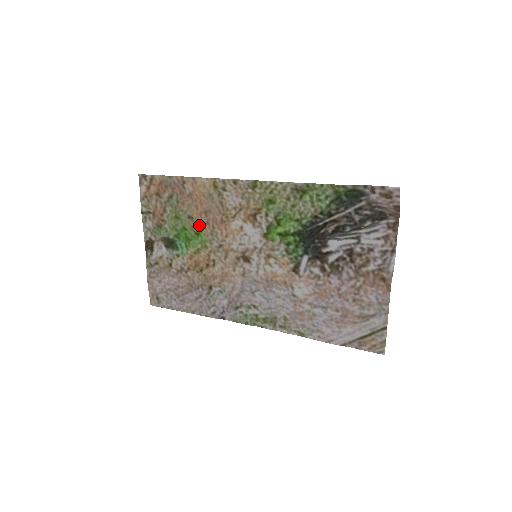
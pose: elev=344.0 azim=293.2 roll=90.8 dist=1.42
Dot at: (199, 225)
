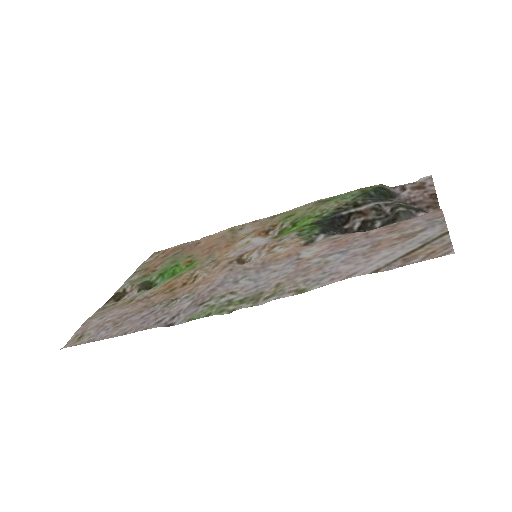
Dot at: (196, 258)
